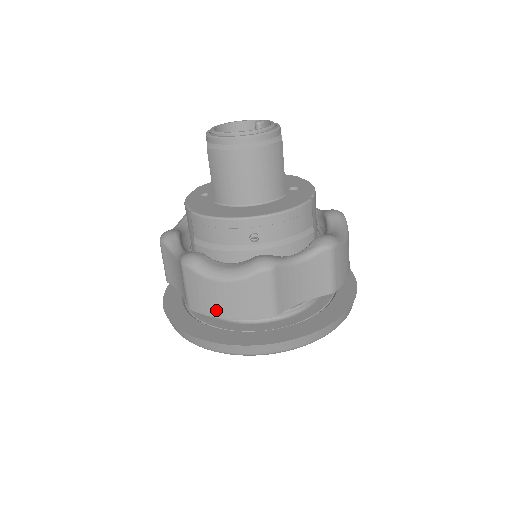
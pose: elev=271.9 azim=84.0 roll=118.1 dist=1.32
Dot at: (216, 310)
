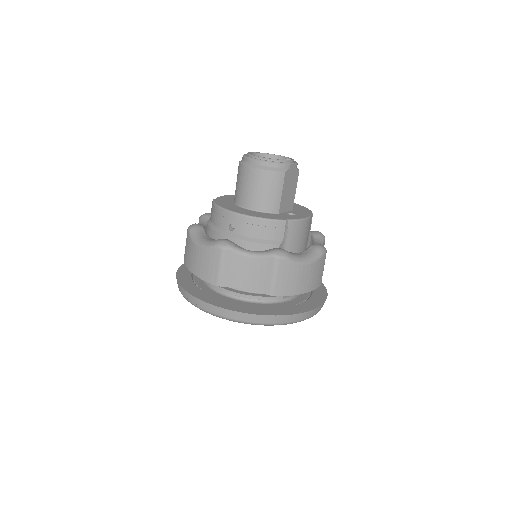
Dot at: (190, 265)
